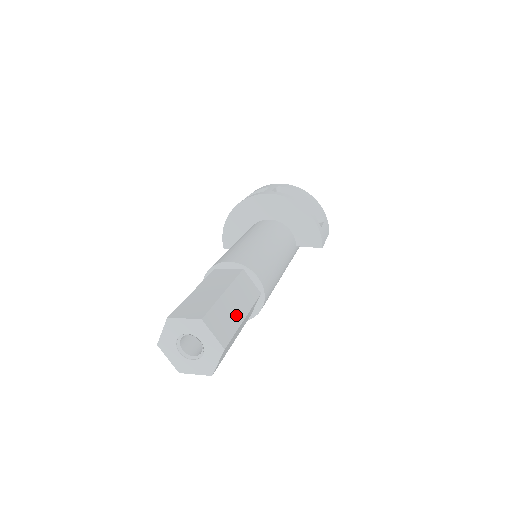
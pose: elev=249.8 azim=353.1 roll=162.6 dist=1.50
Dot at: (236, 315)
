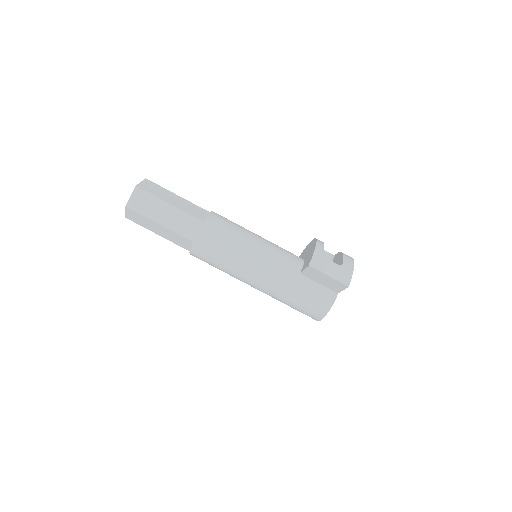
Dot at: (167, 199)
